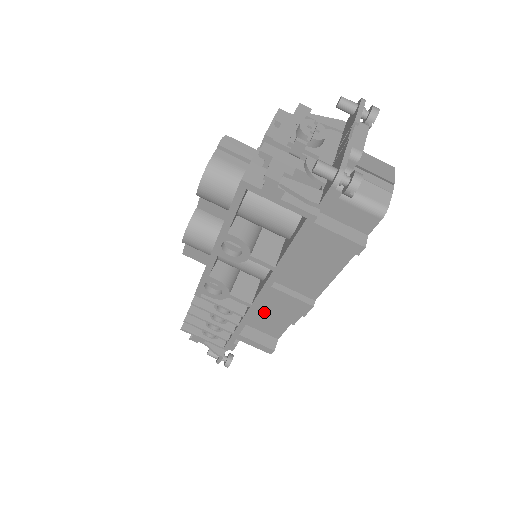
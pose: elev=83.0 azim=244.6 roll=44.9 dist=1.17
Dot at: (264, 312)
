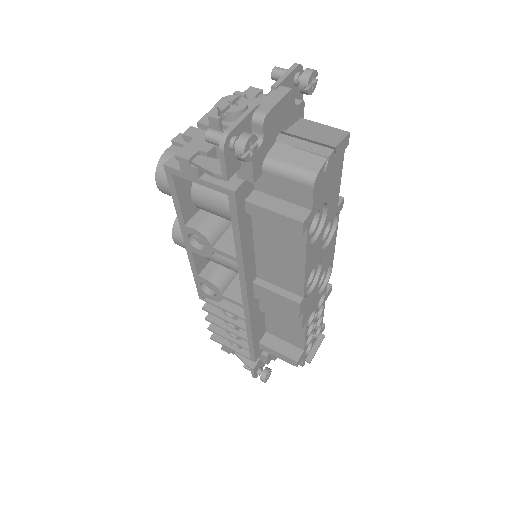
Dot at: occluded
